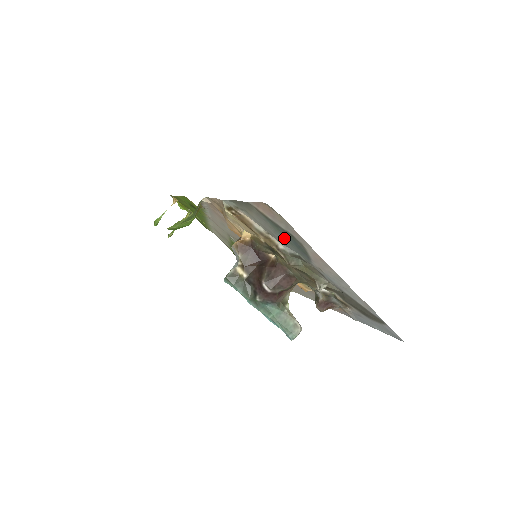
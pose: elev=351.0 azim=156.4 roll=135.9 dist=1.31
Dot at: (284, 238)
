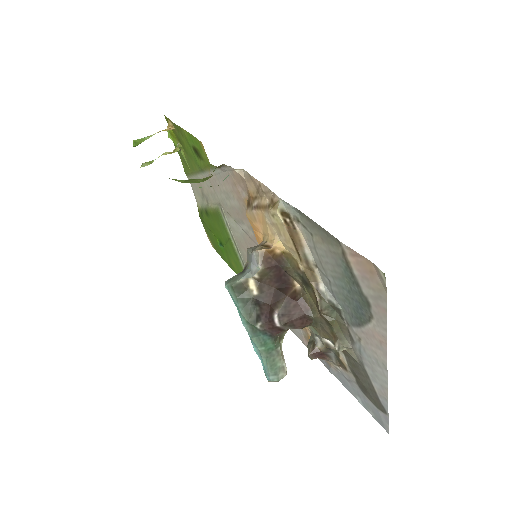
Dot at: (343, 290)
